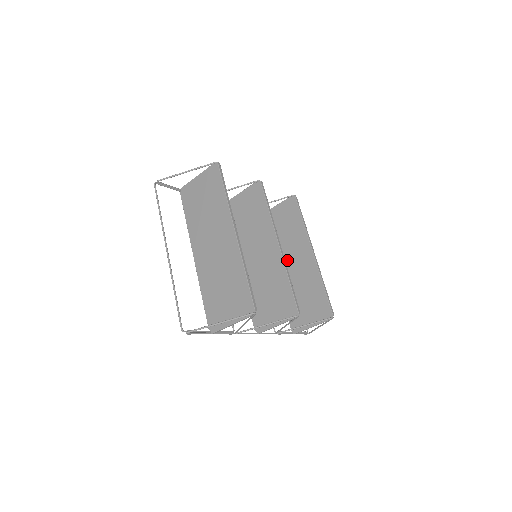
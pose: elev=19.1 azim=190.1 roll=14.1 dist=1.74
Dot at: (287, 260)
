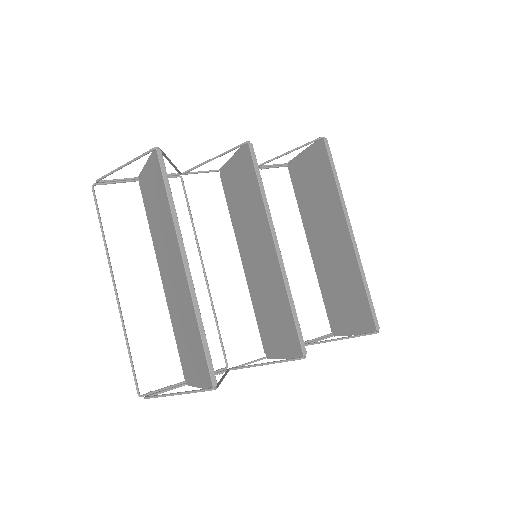
Dot at: (321, 235)
